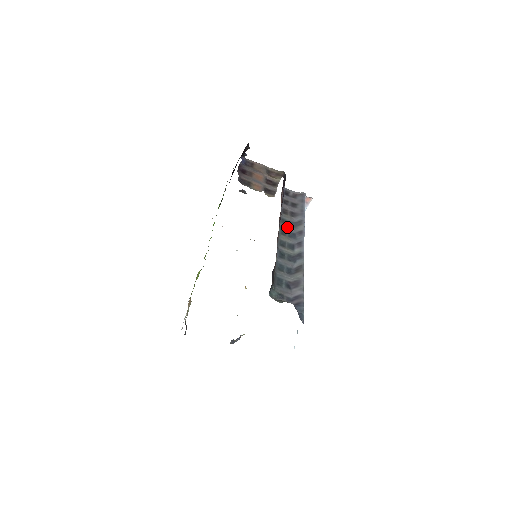
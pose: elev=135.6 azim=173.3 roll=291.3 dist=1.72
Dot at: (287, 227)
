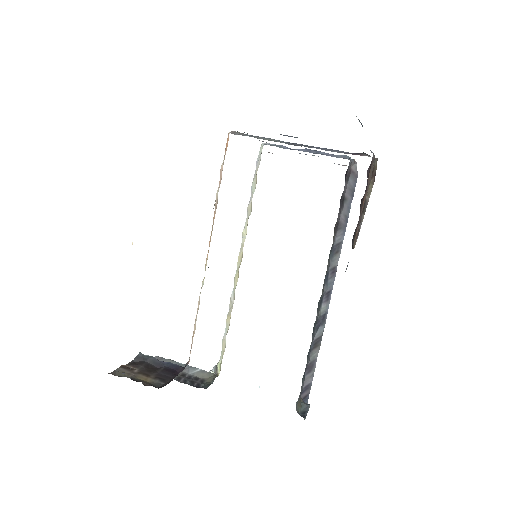
Dot at: (329, 265)
